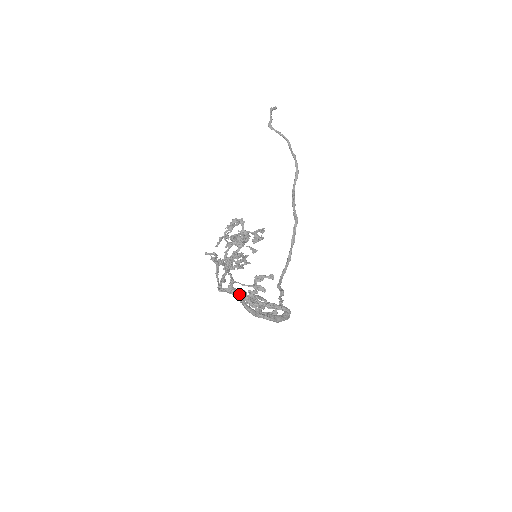
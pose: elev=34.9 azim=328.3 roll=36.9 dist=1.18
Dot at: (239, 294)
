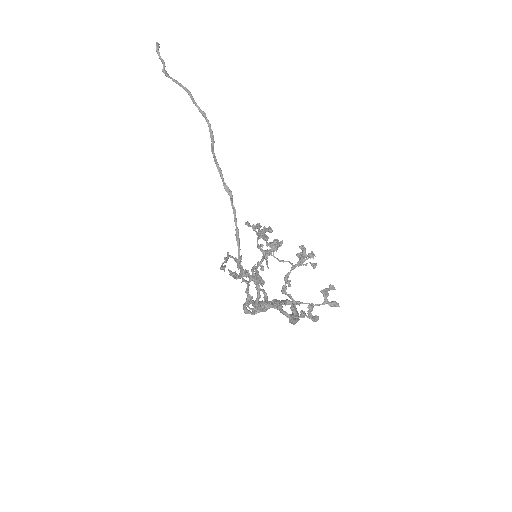
Dot at: (282, 309)
